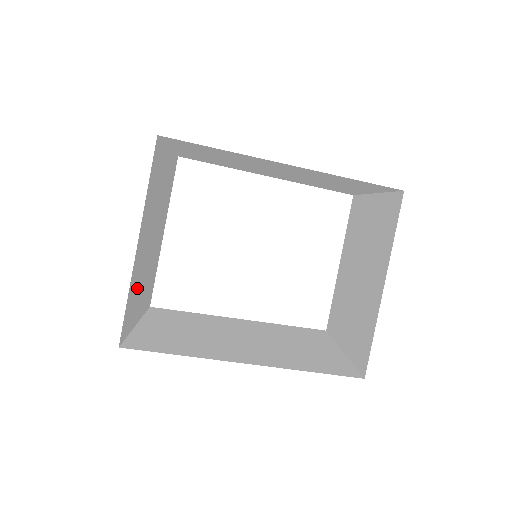
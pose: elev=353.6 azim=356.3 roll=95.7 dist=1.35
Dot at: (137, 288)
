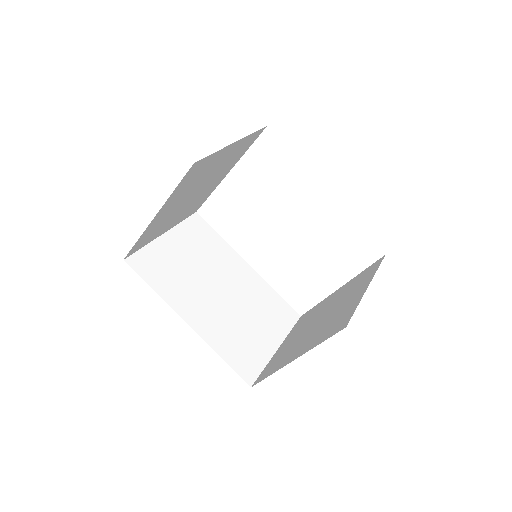
Dot at: (160, 226)
